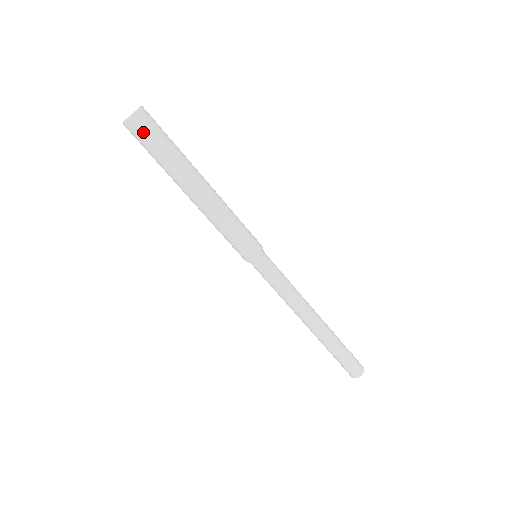
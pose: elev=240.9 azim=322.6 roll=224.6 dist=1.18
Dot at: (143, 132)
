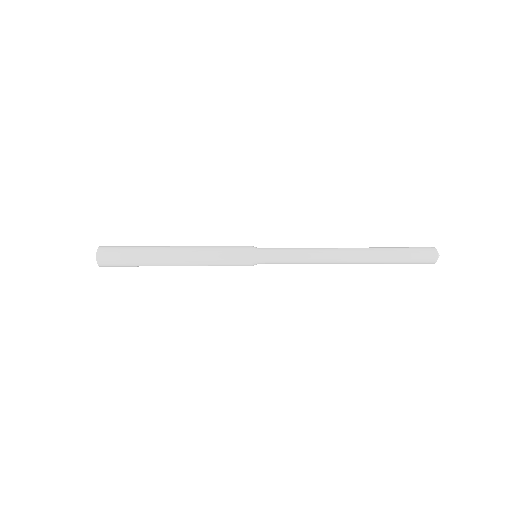
Dot at: (114, 266)
